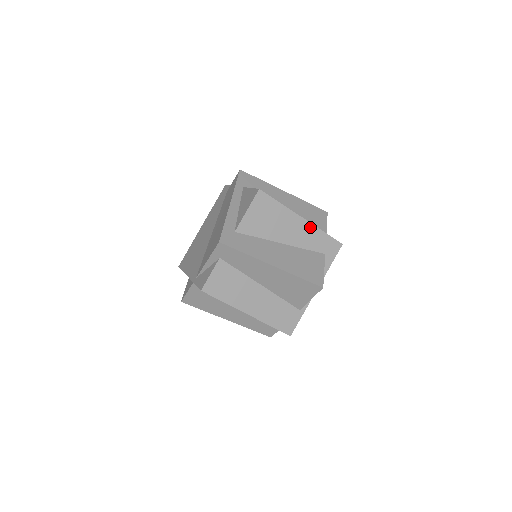
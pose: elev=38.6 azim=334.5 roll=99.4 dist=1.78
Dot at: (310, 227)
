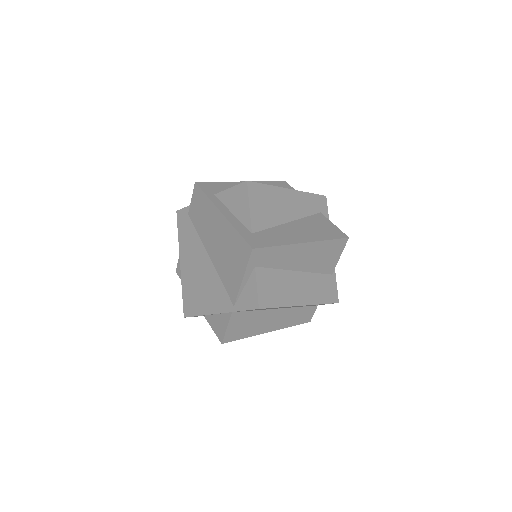
Dot at: (299, 194)
